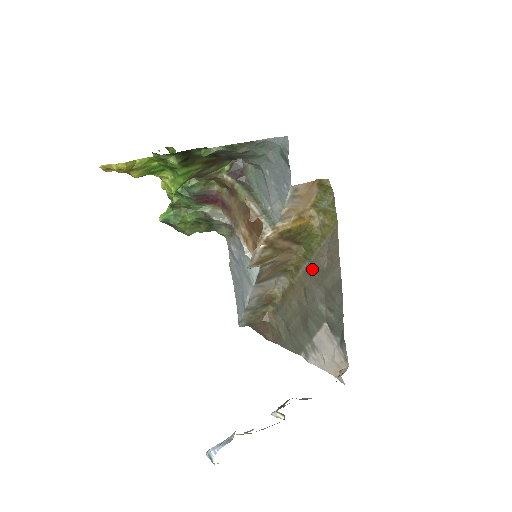
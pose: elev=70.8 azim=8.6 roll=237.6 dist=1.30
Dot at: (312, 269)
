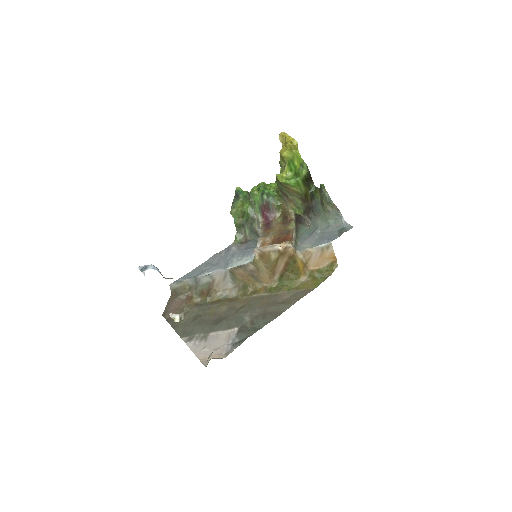
Dot at: (266, 298)
